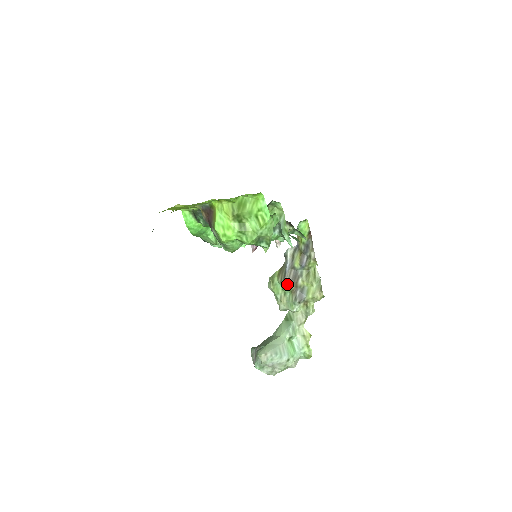
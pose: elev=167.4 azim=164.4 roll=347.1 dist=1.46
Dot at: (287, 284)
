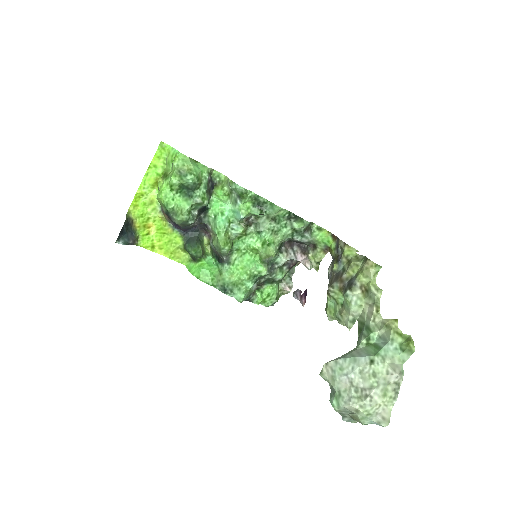
Dot at: (330, 286)
